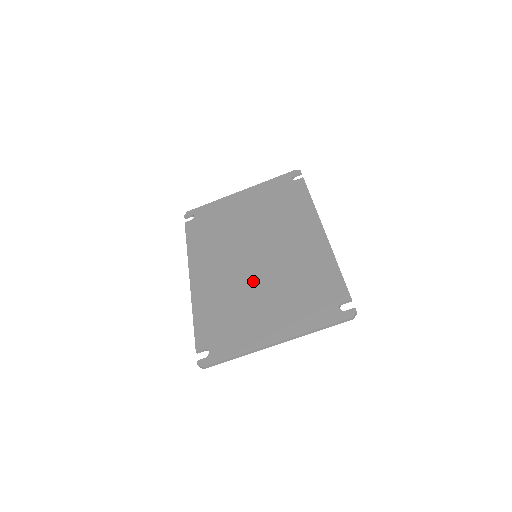
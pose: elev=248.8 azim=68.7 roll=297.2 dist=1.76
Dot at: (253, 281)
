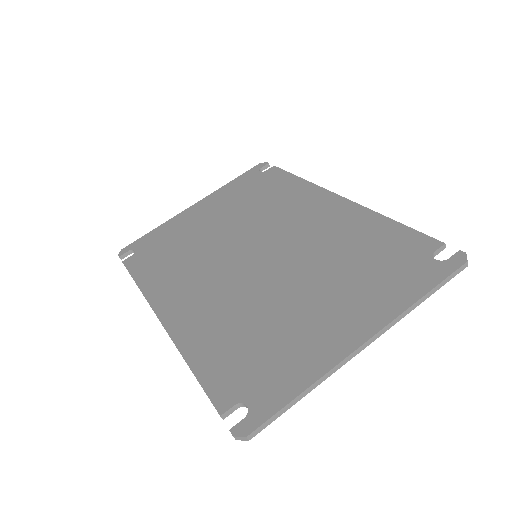
Dot at: (270, 282)
